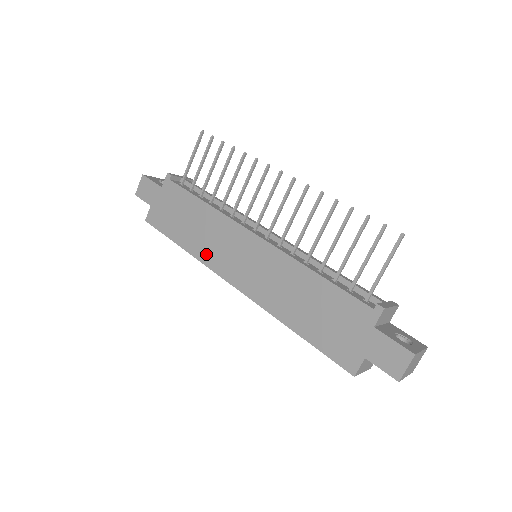
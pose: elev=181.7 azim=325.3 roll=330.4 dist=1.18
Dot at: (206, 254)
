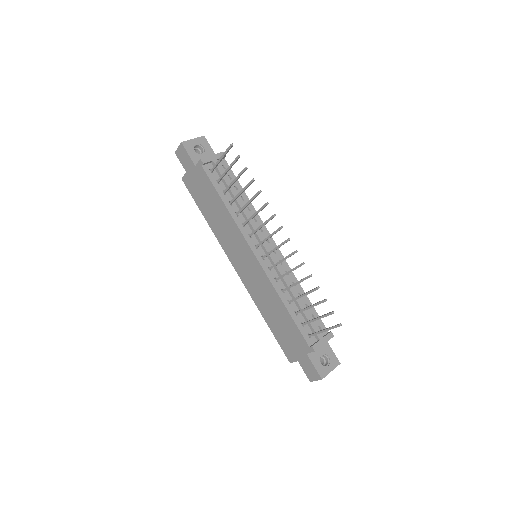
Dot at: (221, 238)
